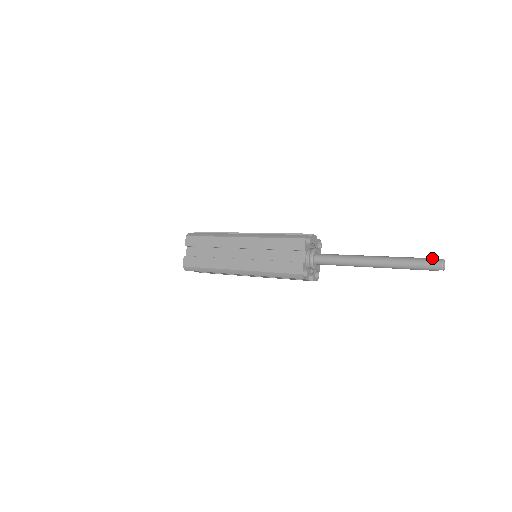
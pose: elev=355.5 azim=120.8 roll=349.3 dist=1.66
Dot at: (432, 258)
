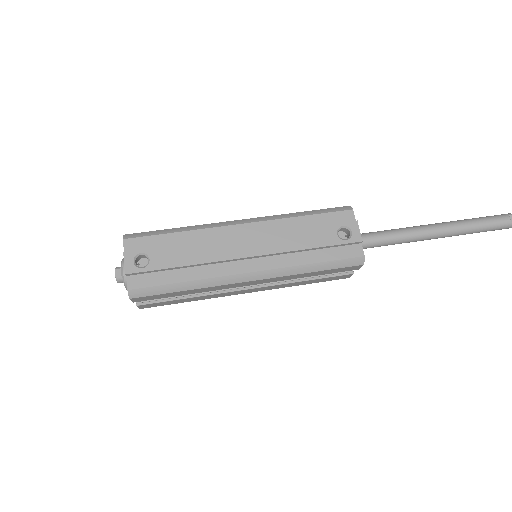
Dot at: (505, 223)
